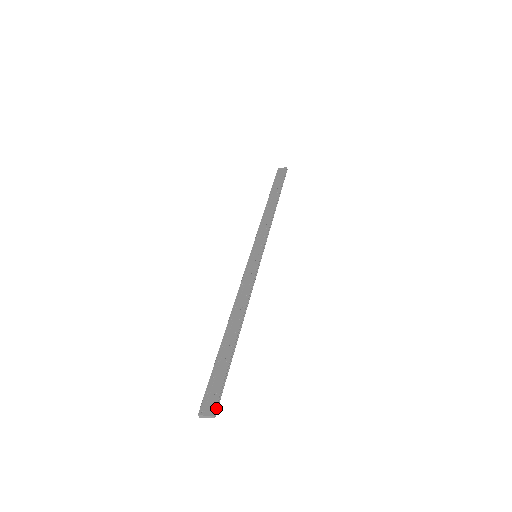
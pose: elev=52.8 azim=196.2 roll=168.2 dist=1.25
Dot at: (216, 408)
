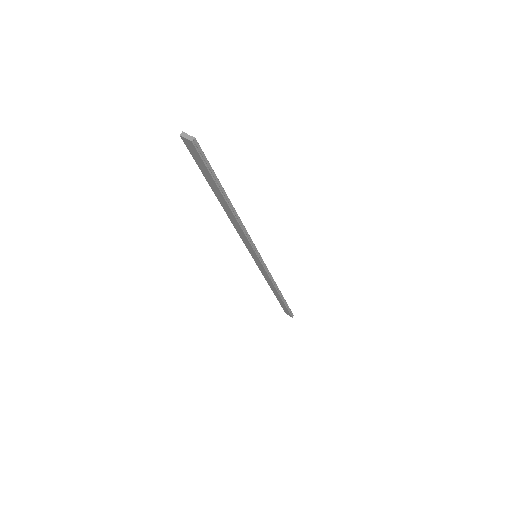
Dot at: (197, 146)
